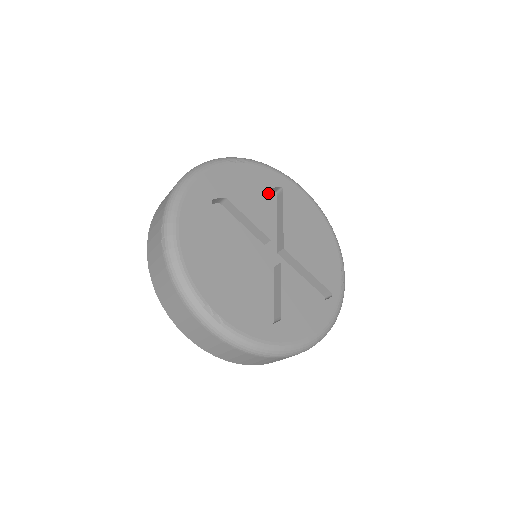
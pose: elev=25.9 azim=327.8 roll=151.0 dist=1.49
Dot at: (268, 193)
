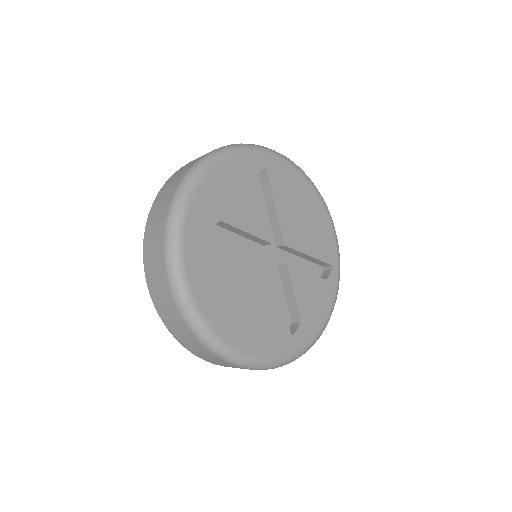
Dot at: (255, 186)
